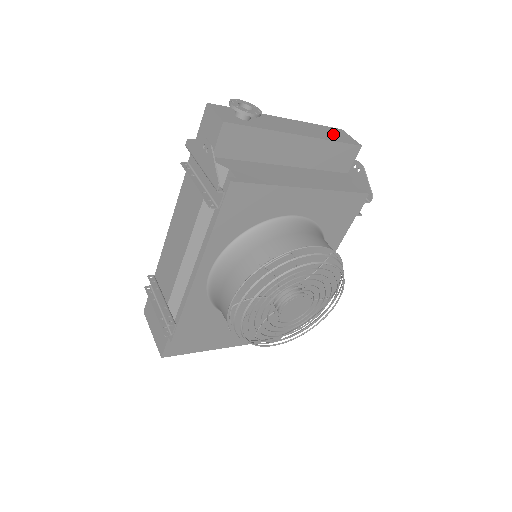
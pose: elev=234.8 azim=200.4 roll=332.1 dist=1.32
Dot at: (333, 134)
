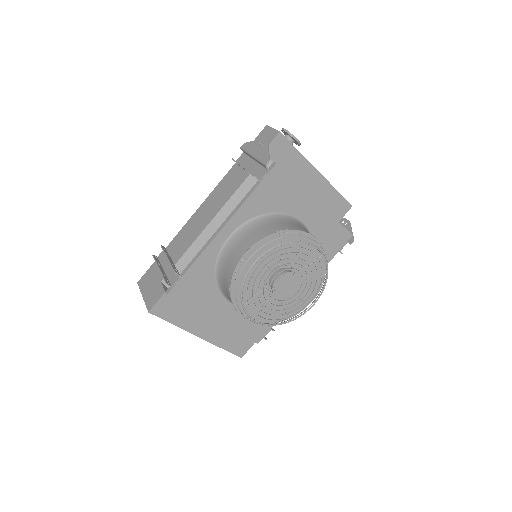
Dot at: occluded
